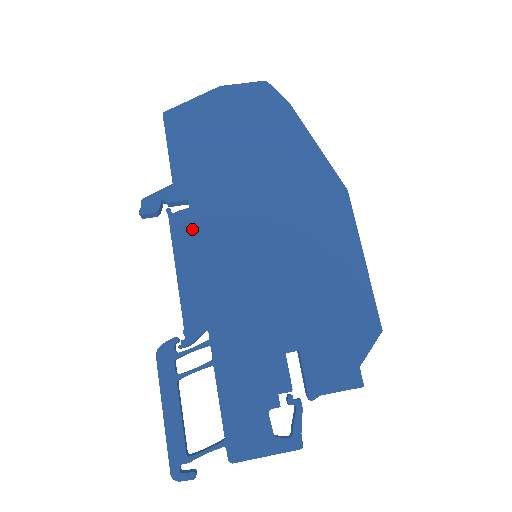
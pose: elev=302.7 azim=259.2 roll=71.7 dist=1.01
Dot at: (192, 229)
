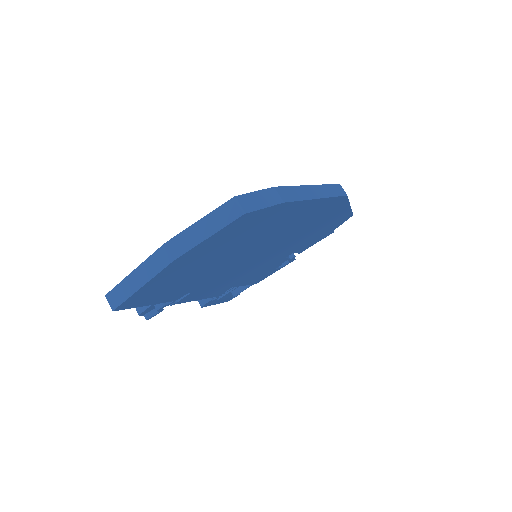
Dot at: (200, 292)
